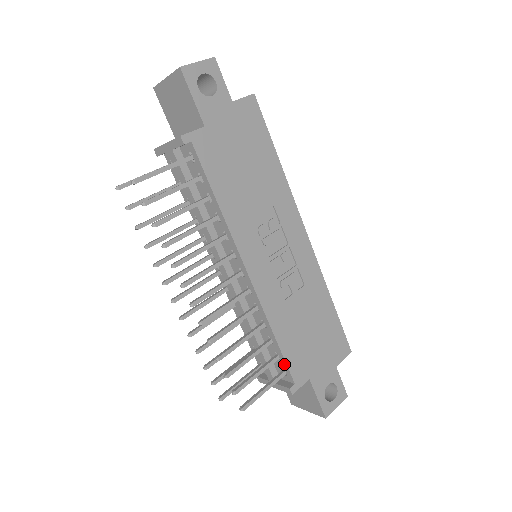
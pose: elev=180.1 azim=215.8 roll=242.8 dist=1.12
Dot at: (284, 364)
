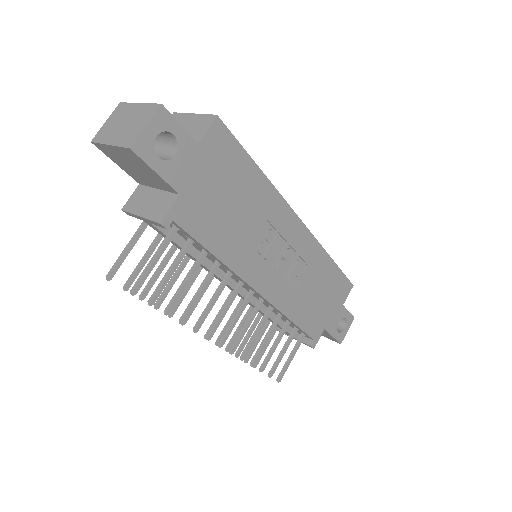
Dot at: (303, 332)
